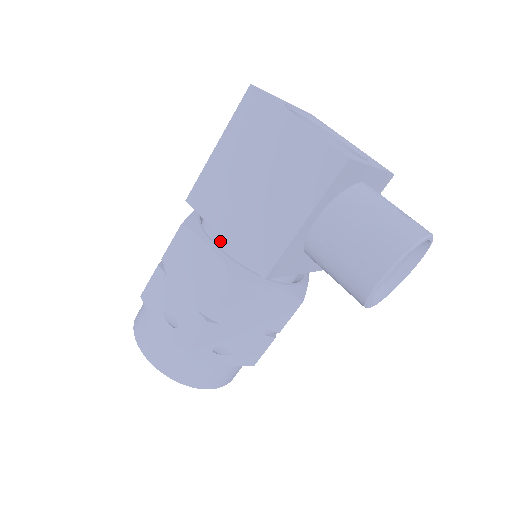
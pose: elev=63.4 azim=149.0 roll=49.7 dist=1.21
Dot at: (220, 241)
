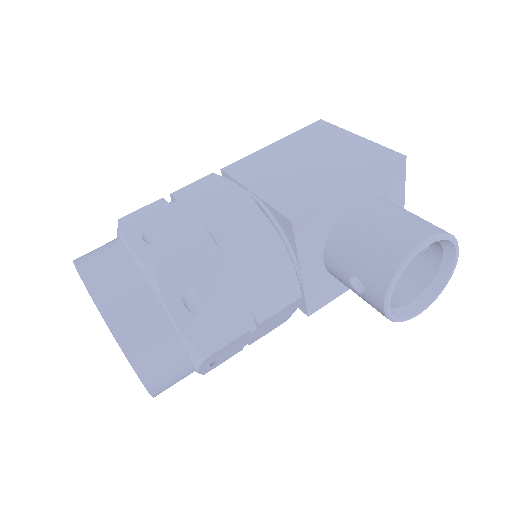
Dot at: occluded
